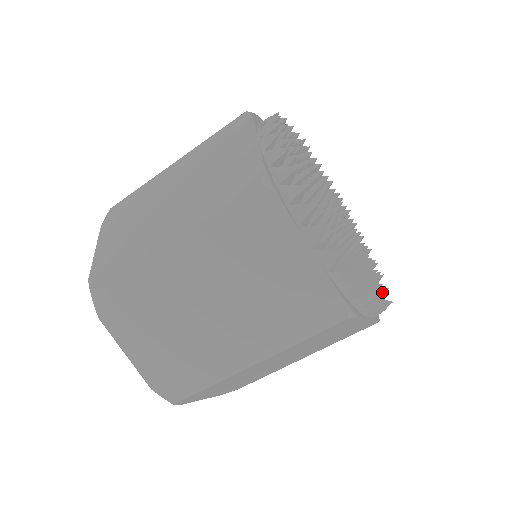
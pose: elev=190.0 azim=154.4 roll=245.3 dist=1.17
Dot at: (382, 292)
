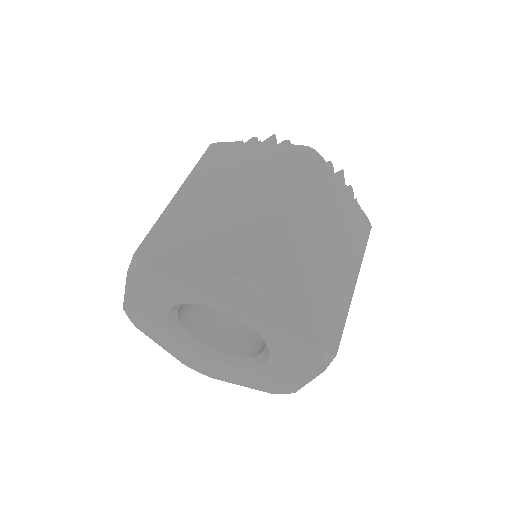
Dot at: occluded
